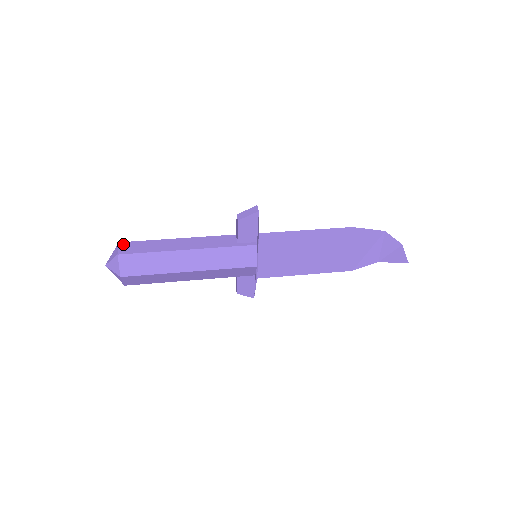
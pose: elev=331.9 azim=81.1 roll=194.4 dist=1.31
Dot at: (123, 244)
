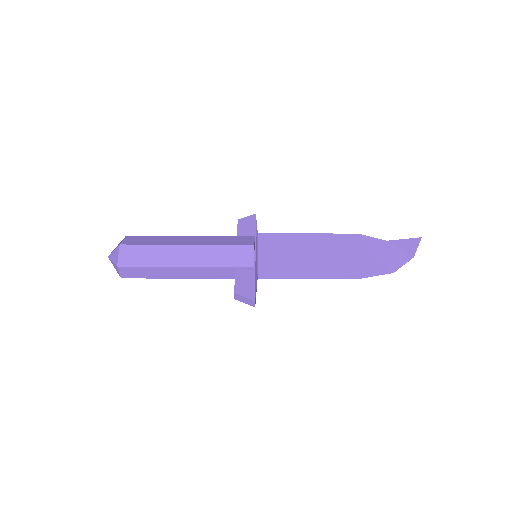
Dot at: (122, 269)
